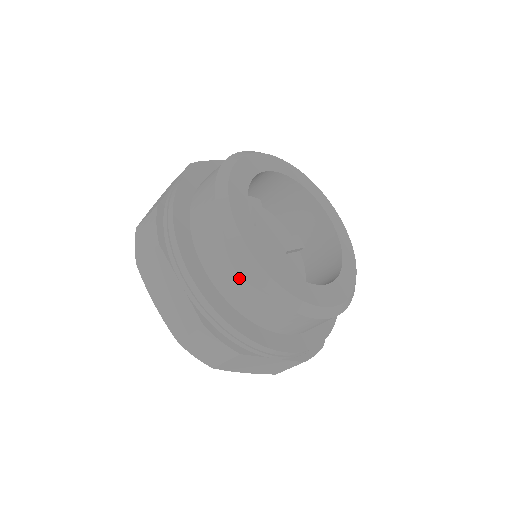
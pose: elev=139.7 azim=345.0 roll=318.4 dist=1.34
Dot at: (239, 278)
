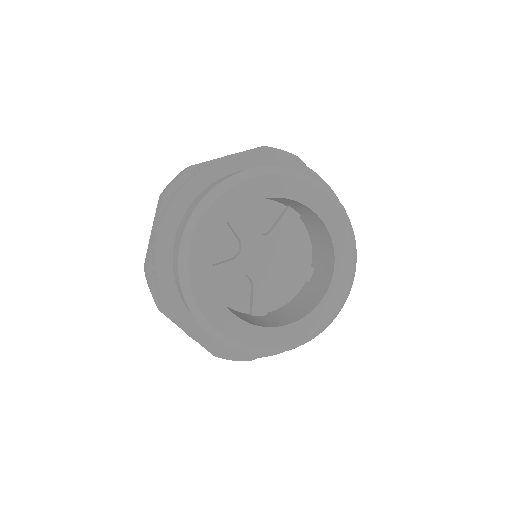
Dot at: (176, 264)
